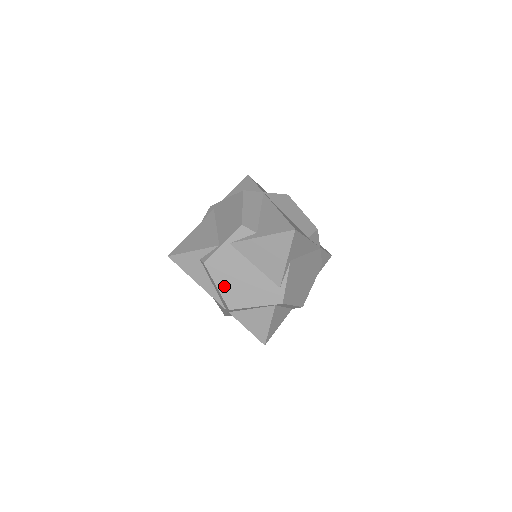
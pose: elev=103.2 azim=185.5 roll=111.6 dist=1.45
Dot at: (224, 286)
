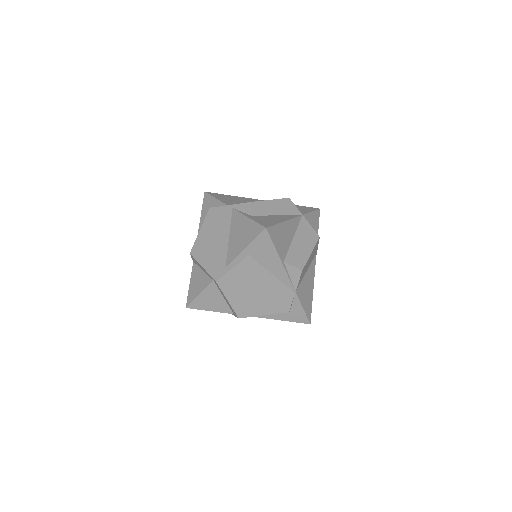
Dot at: (203, 234)
